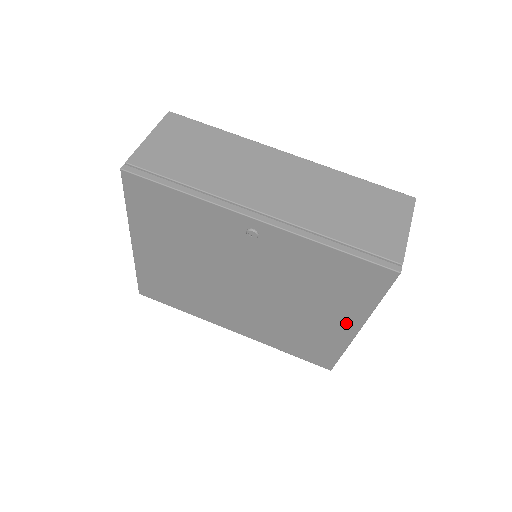
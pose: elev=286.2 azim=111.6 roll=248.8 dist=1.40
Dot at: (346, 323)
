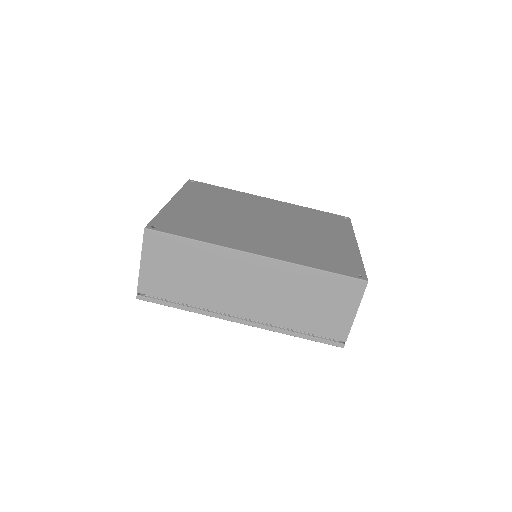
Dot at: occluded
